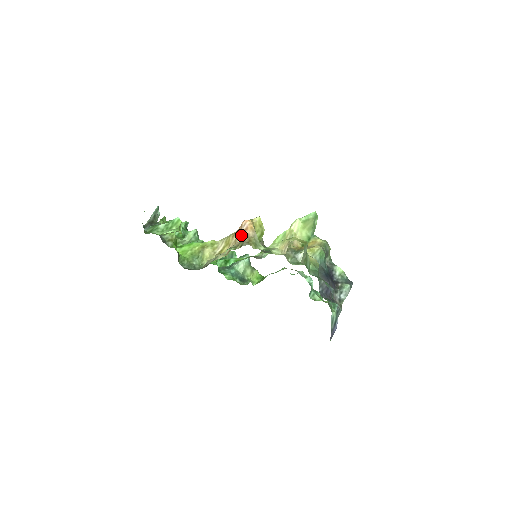
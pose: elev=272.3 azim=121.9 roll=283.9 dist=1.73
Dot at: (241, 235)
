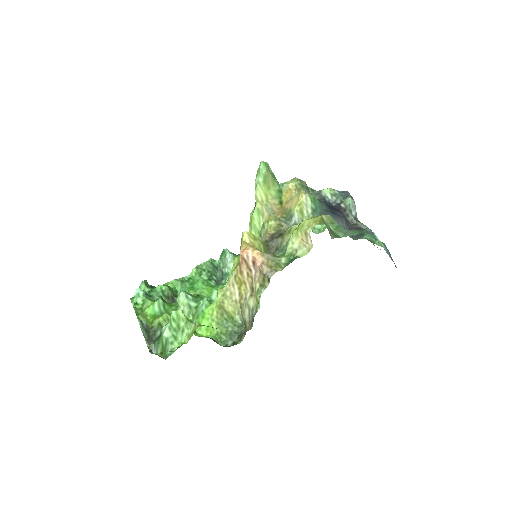
Dot at: (252, 267)
